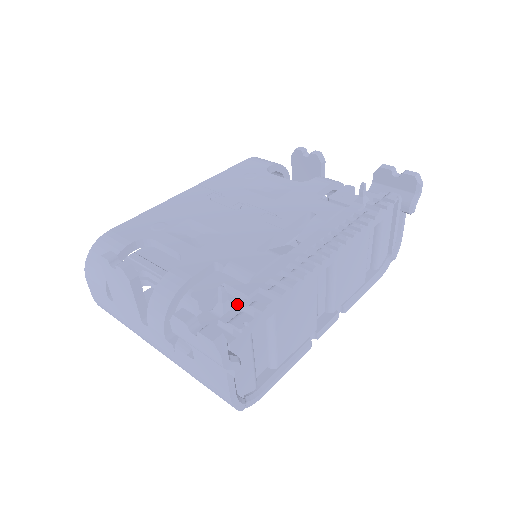
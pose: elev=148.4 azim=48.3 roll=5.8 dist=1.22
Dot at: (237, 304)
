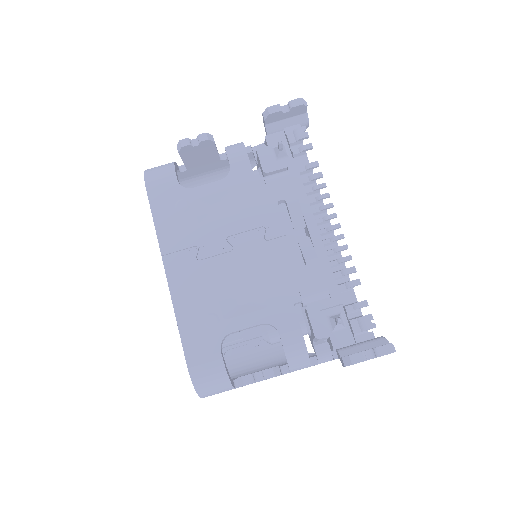
Dot at: (337, 312)
